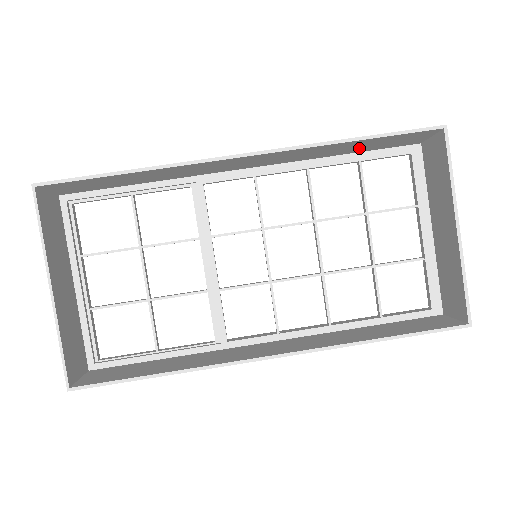
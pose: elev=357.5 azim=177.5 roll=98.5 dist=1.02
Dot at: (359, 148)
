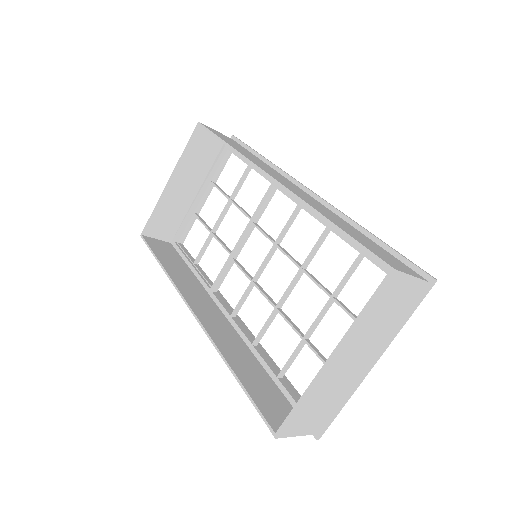
Dot at: occluded
